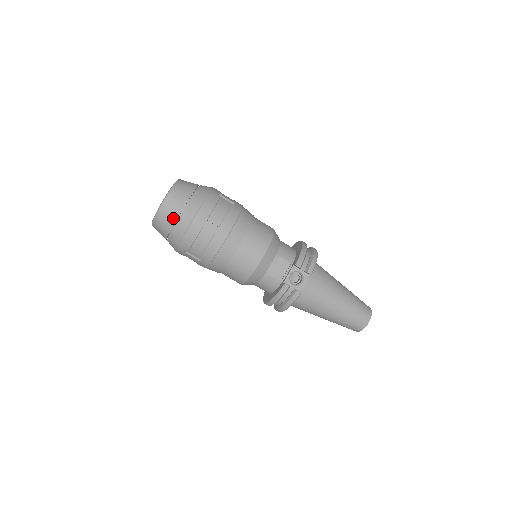
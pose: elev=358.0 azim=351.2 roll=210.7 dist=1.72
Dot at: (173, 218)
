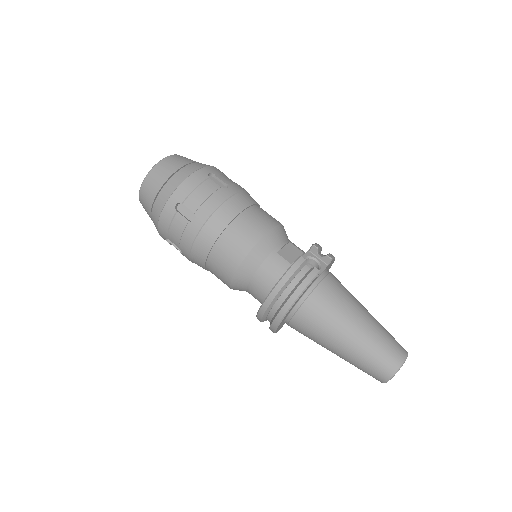
Dot at: (175, 167)
